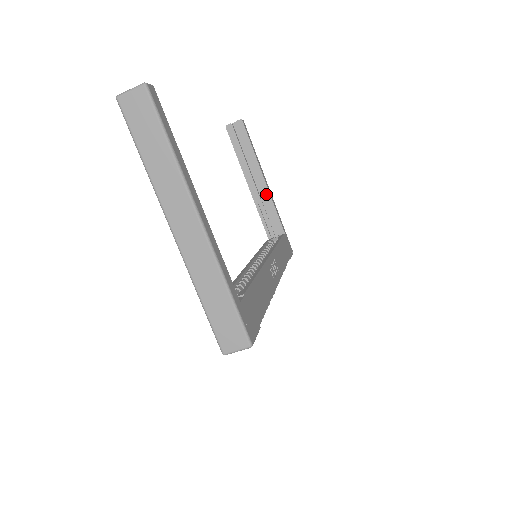
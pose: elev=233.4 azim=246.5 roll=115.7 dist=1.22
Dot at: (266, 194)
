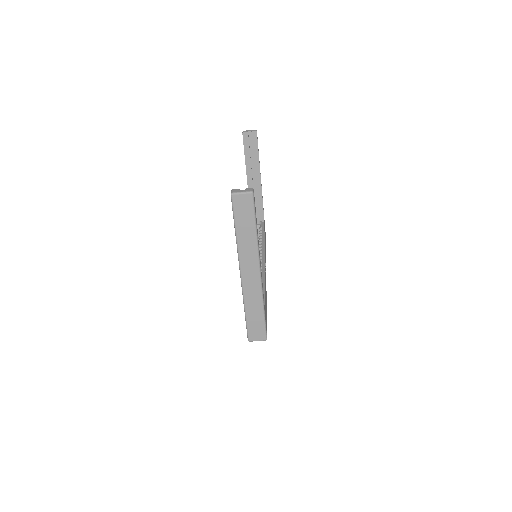
Dot at: (259, 191)
